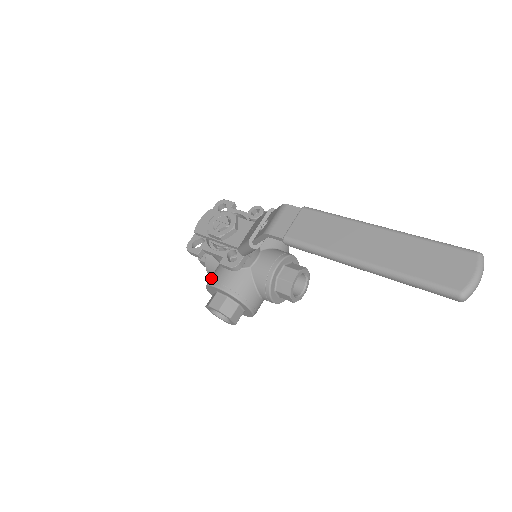
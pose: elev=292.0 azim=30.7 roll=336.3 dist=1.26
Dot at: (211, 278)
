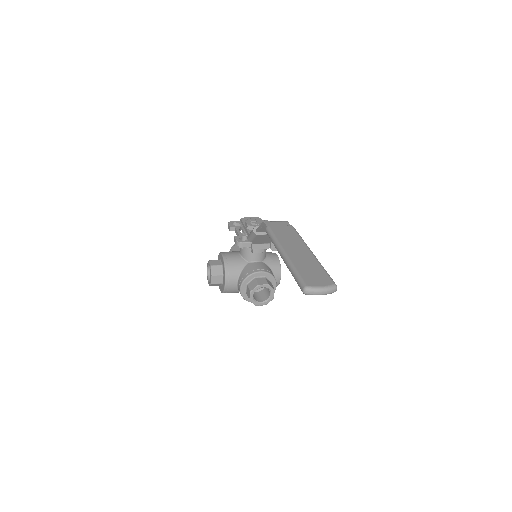
Dot at: occluded
